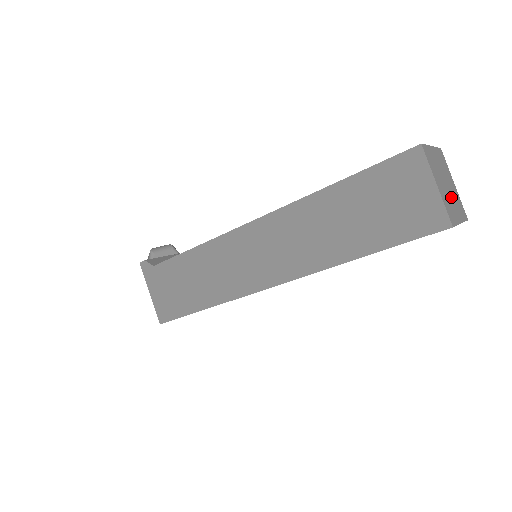
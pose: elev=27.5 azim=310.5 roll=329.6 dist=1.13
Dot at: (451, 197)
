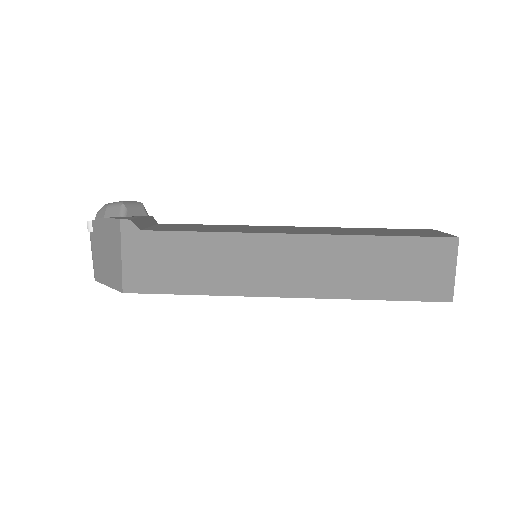
Dot at: occluded
